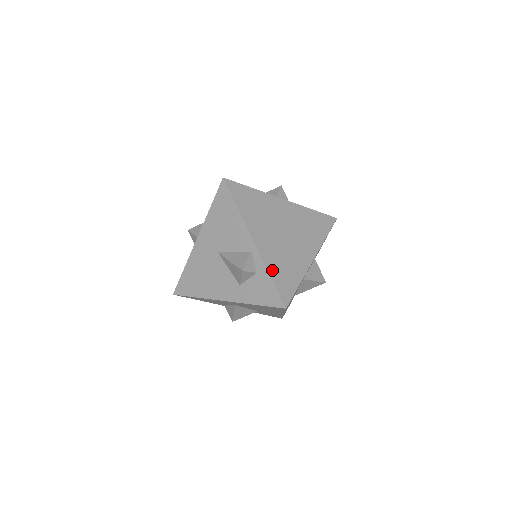
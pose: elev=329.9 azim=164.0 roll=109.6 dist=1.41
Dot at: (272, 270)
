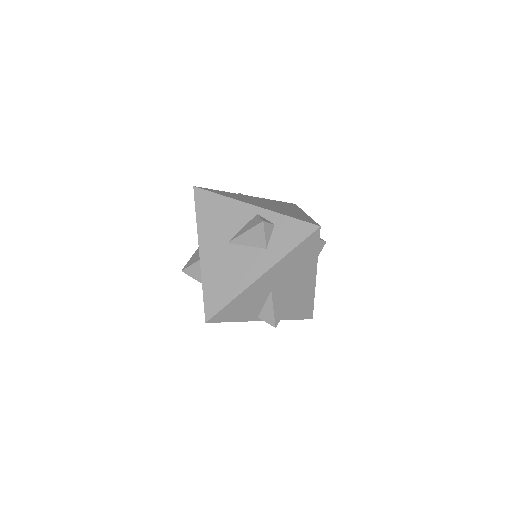
Dot at: (285, 214)
